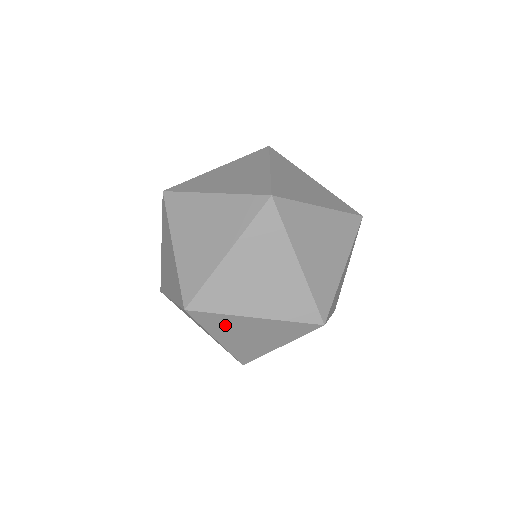
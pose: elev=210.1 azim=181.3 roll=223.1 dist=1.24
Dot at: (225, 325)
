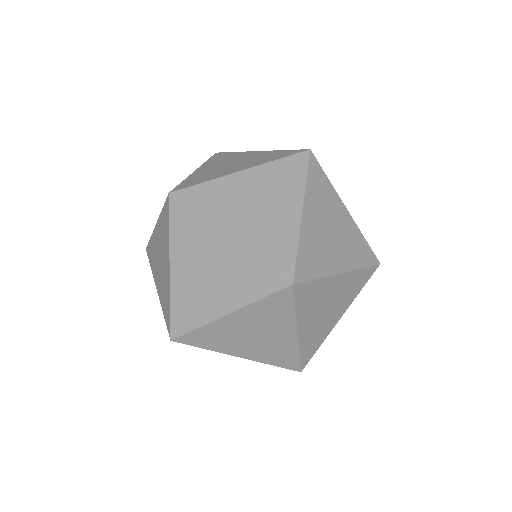
Dot at: occluded
